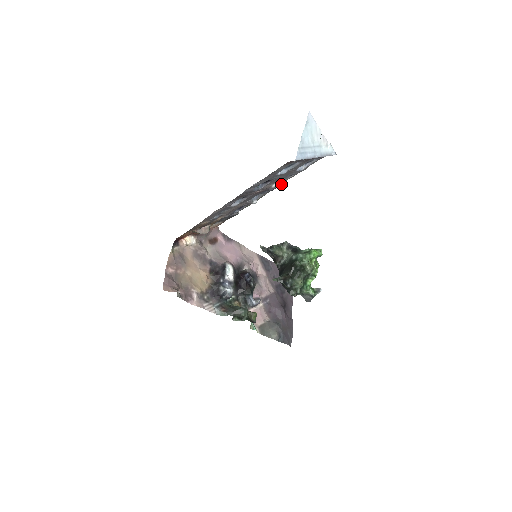
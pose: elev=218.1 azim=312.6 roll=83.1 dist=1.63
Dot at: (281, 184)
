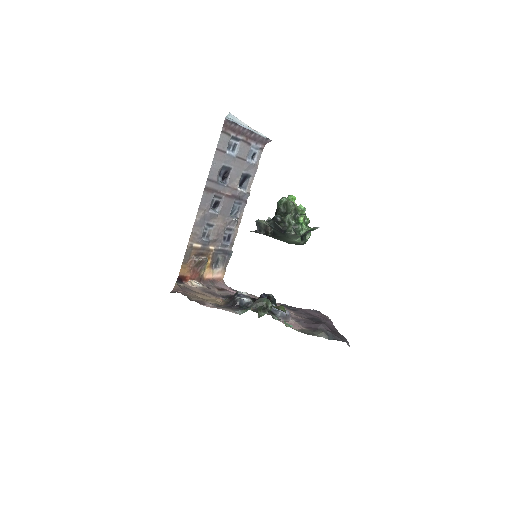
Dot at: (247, 193)
